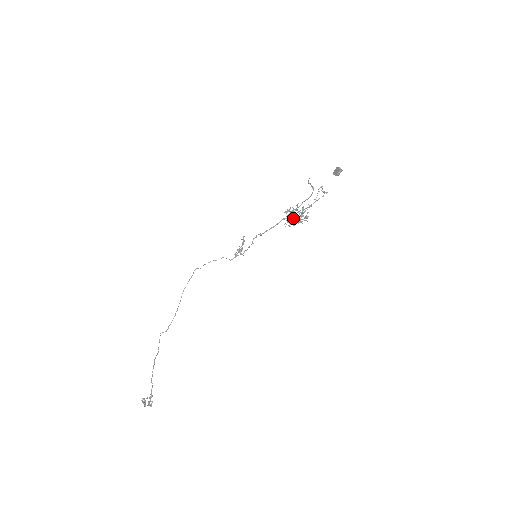
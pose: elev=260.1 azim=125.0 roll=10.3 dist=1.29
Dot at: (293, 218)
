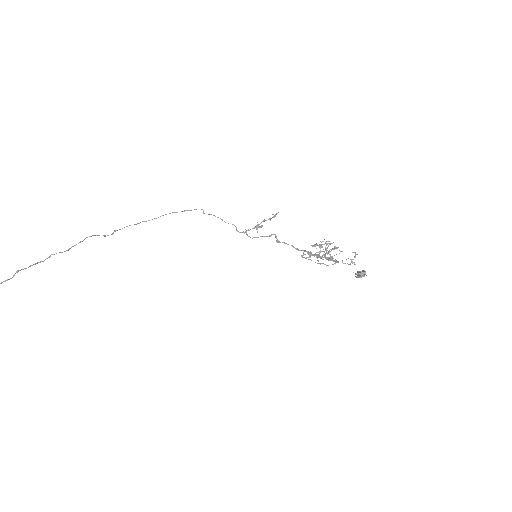
Dot at: (316, 254)
